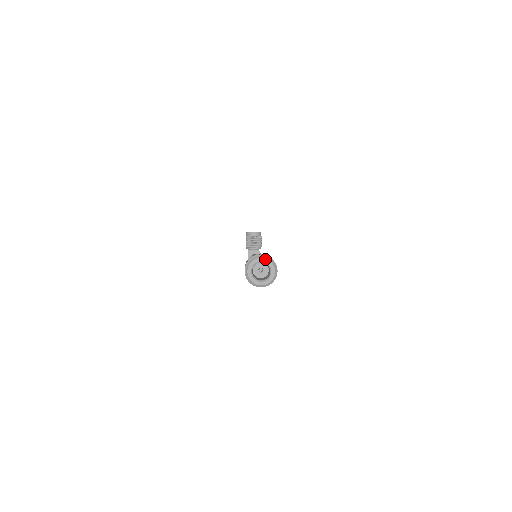
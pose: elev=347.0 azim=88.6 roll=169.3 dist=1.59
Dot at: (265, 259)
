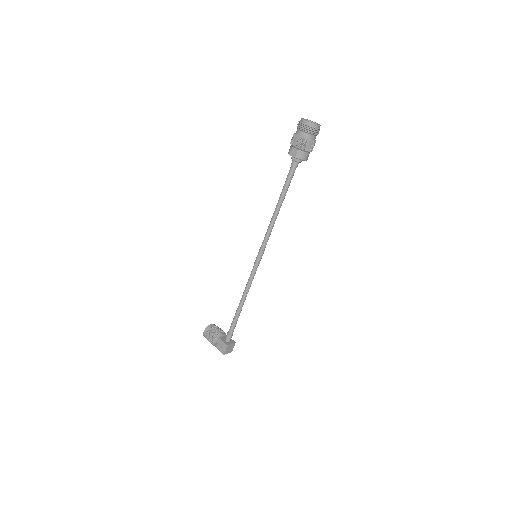
Dot at: (306, 119)
